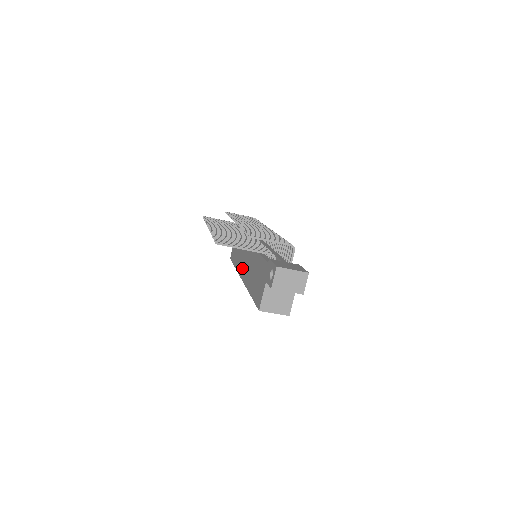
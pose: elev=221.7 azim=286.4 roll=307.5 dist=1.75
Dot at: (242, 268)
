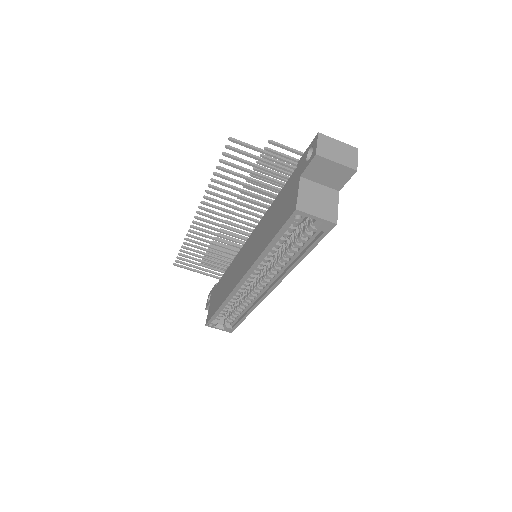
Dot at: (238, 274)
